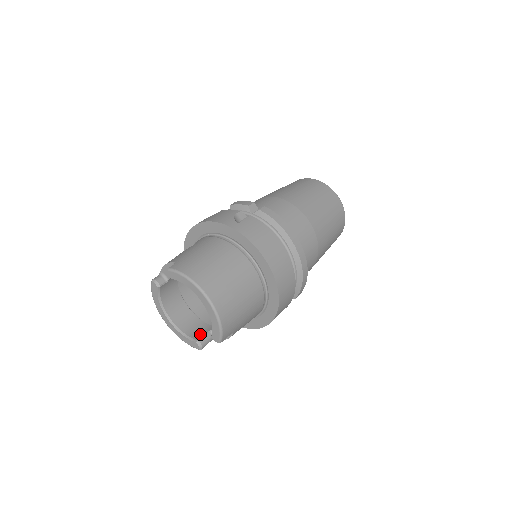
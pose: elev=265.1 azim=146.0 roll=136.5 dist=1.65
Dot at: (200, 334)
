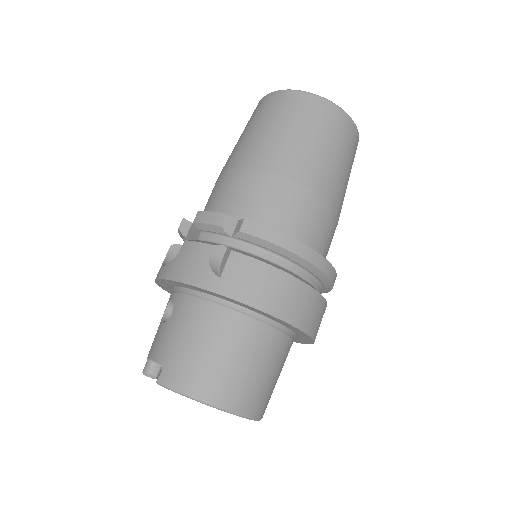
Dot at: occluded
